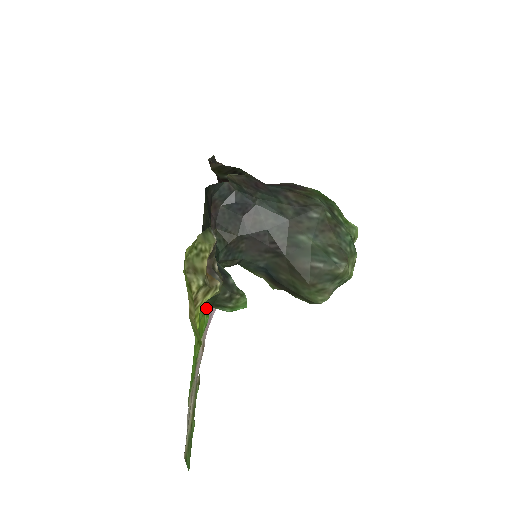
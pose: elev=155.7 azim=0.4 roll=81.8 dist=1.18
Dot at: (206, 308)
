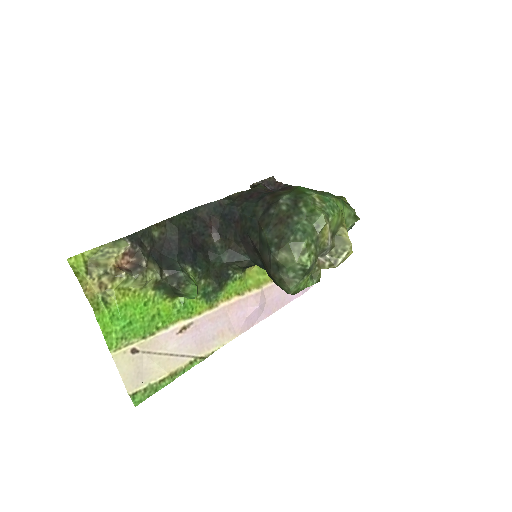
Dot at: (170, 296)
